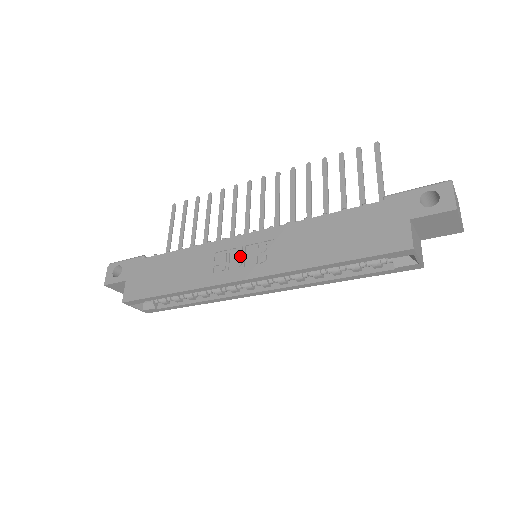
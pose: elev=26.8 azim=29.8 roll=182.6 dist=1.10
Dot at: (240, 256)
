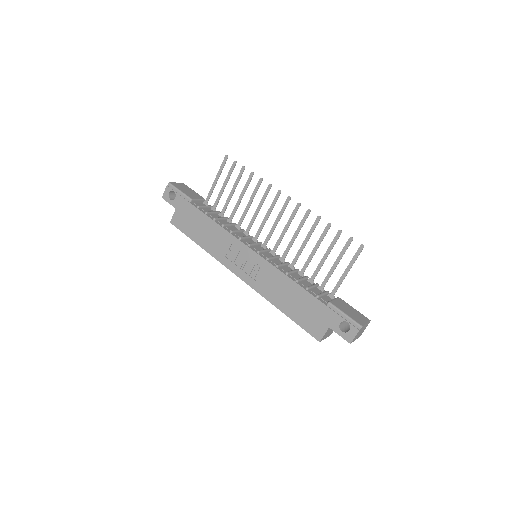
Dot at: (243, 261)
